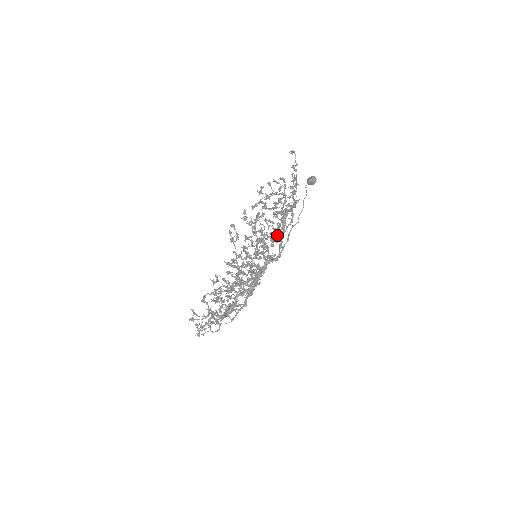
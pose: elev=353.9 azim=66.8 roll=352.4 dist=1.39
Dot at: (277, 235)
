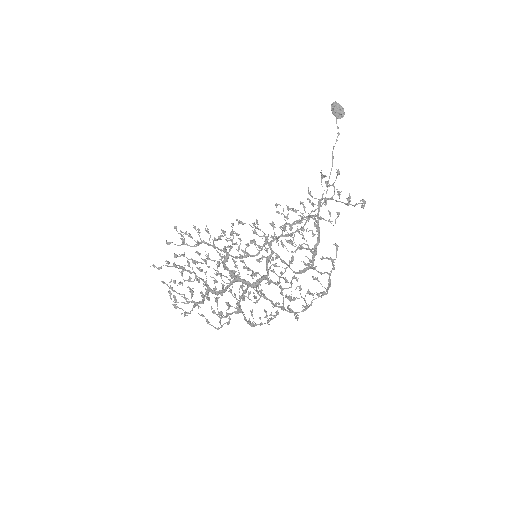
Dot at: (282, 230)
